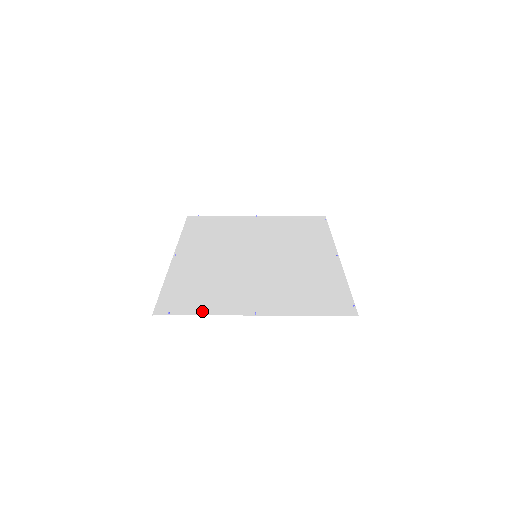
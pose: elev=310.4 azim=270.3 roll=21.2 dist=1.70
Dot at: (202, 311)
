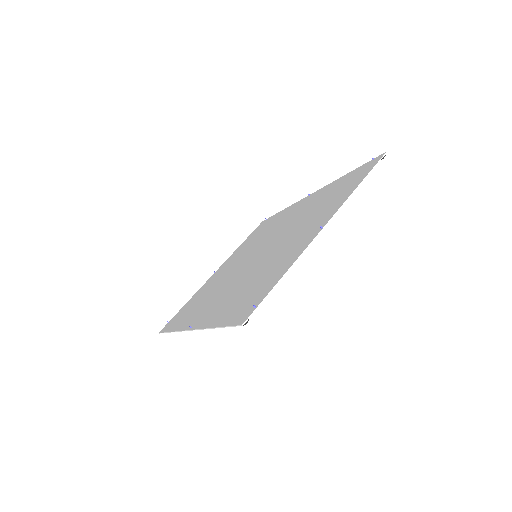
Dot at: (279, 276)
